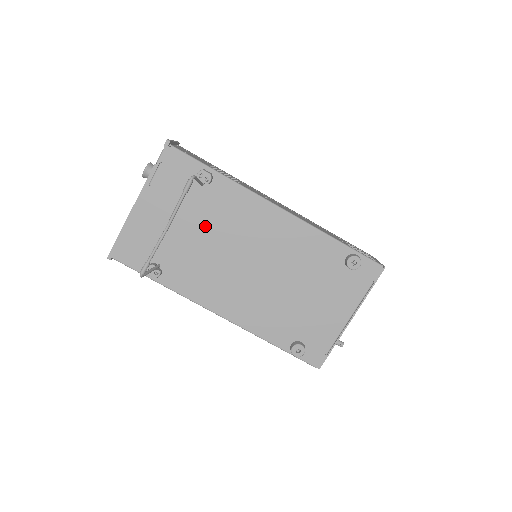
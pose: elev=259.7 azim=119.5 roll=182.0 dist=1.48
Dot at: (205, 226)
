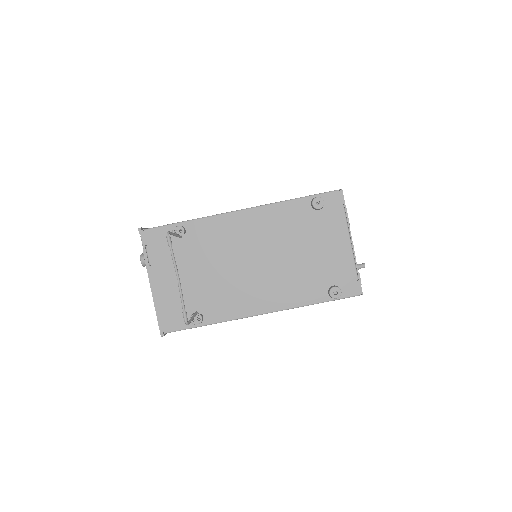
Dot at: (205, 262)
